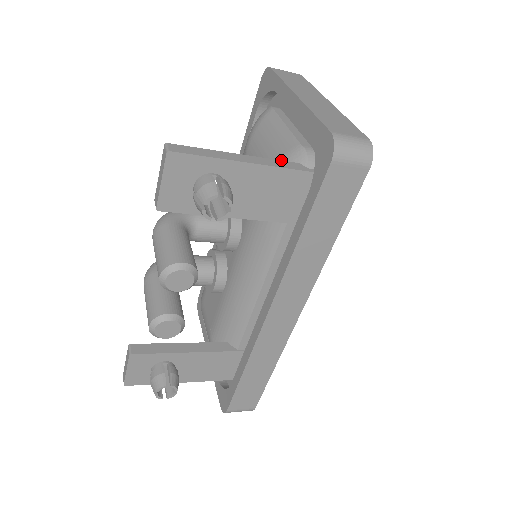
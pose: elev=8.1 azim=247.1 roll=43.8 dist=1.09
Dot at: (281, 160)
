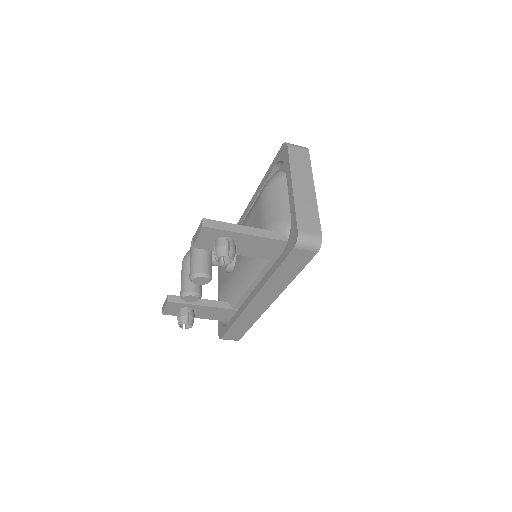
Dot at: occluded
